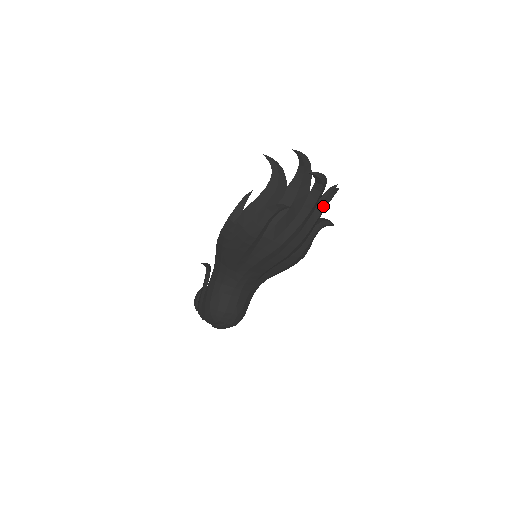
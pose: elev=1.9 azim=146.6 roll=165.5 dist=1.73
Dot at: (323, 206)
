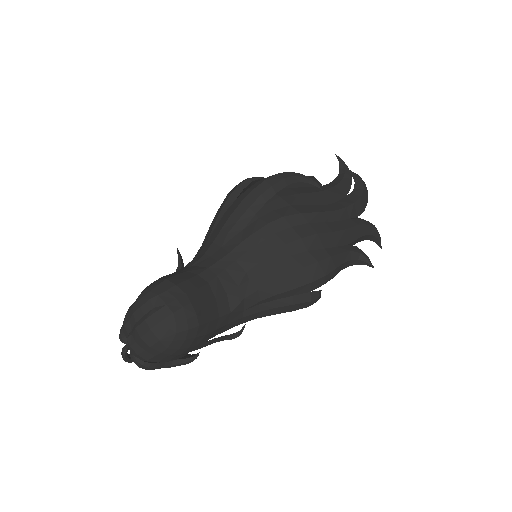
Dot at: (361, 222)
